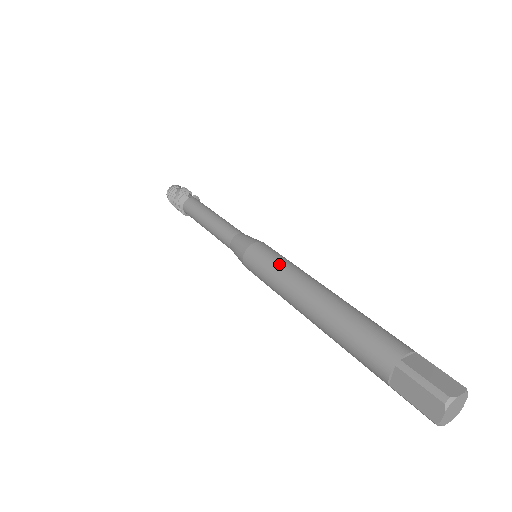
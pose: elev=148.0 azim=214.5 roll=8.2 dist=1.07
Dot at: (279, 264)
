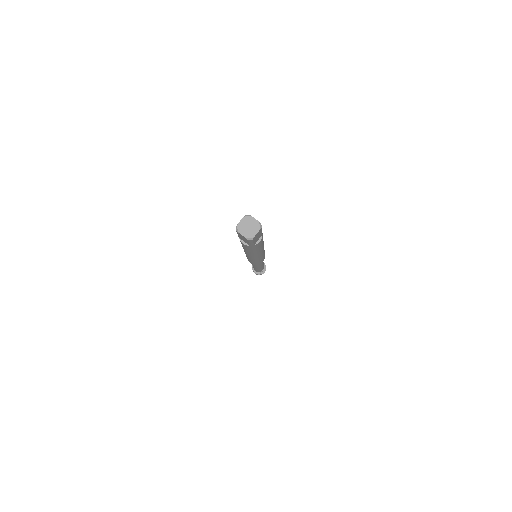
Dot at: occluded
